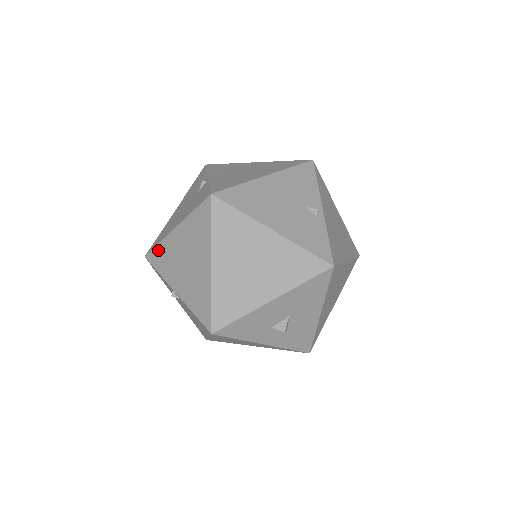
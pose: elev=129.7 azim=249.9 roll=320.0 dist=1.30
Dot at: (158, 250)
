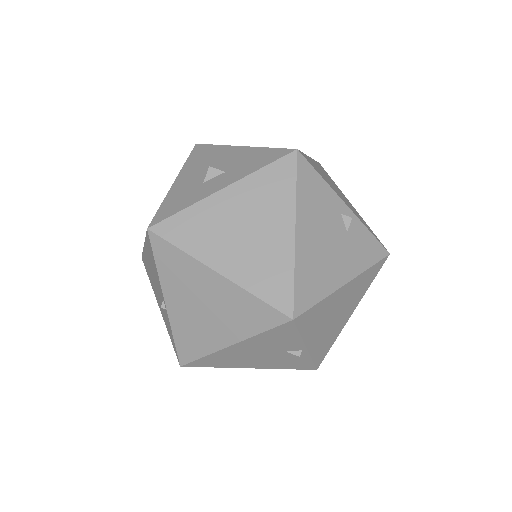
Dot at: occluded
